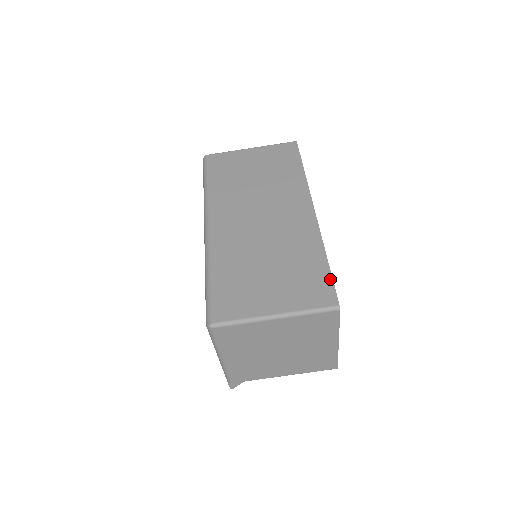
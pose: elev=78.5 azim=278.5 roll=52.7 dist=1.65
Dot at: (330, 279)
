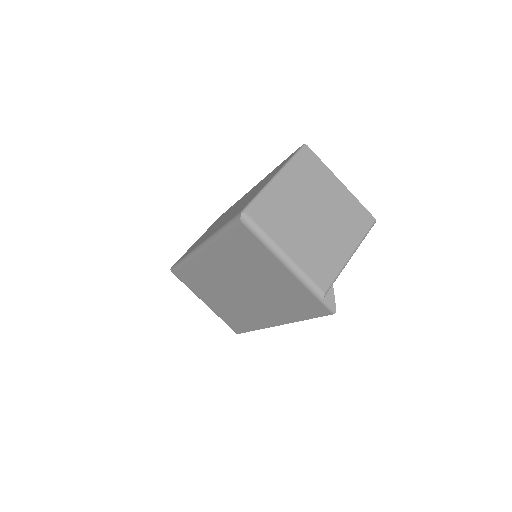
Dot at: (288, 157)
